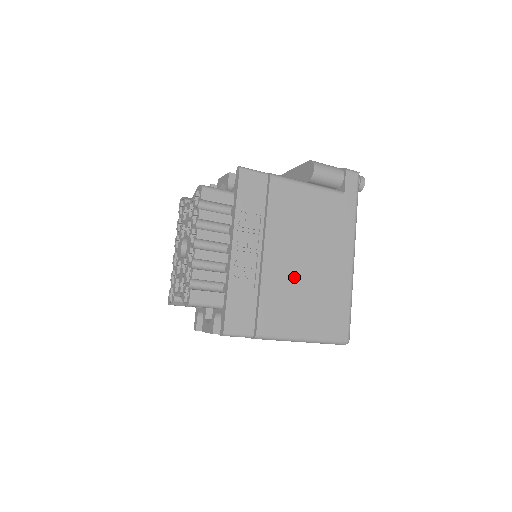
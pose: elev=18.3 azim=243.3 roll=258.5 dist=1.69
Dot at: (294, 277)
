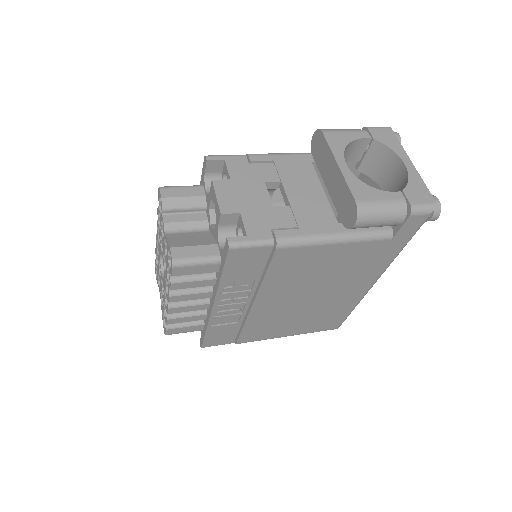
Dot at: (288, 310)
